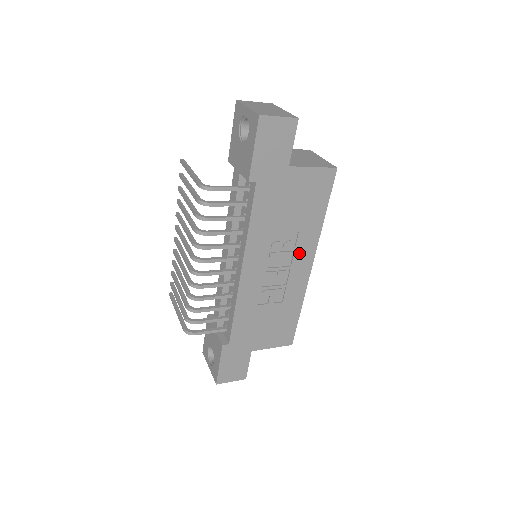
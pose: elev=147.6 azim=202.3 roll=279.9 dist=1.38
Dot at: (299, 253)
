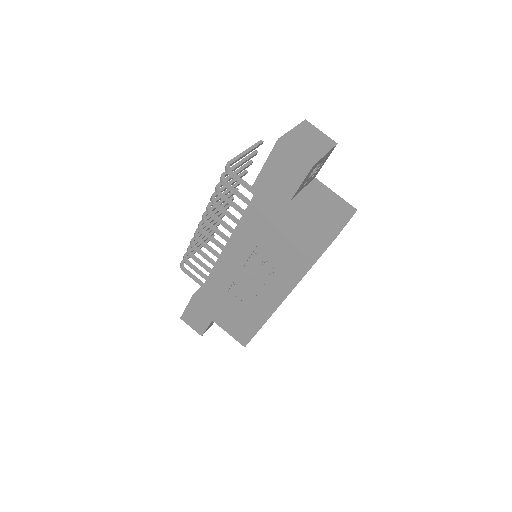
Dot at: (275, 281)
